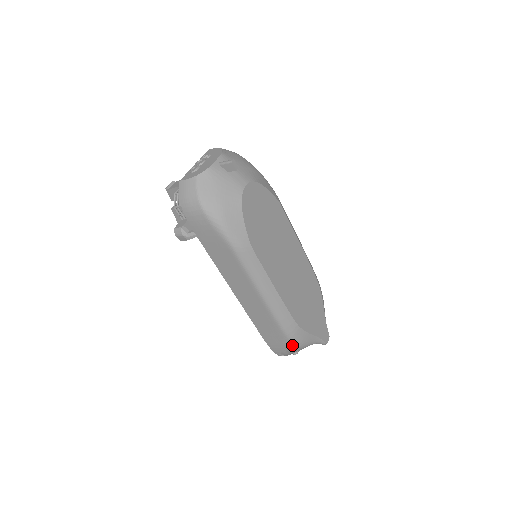
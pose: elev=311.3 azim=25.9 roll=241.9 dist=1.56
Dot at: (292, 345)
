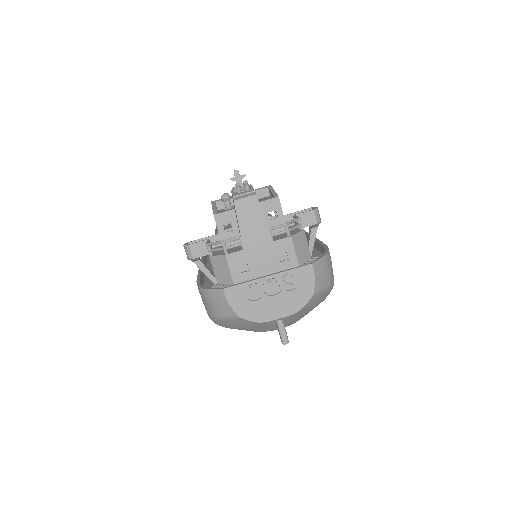
Dot at: occluded
